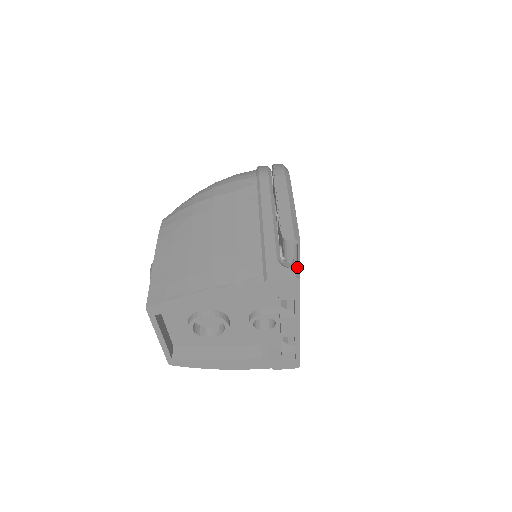
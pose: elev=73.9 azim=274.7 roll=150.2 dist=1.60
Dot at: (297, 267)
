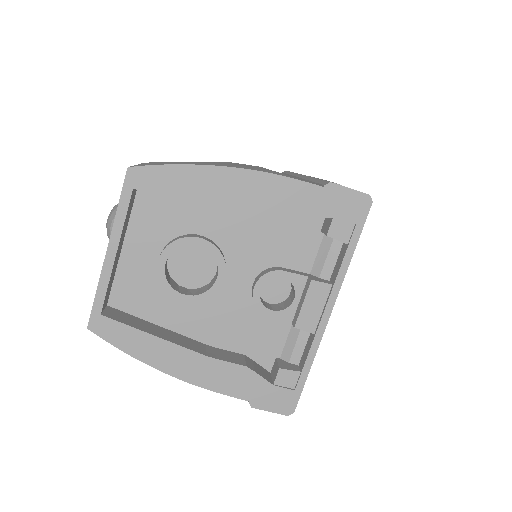
Dot at: occluded
